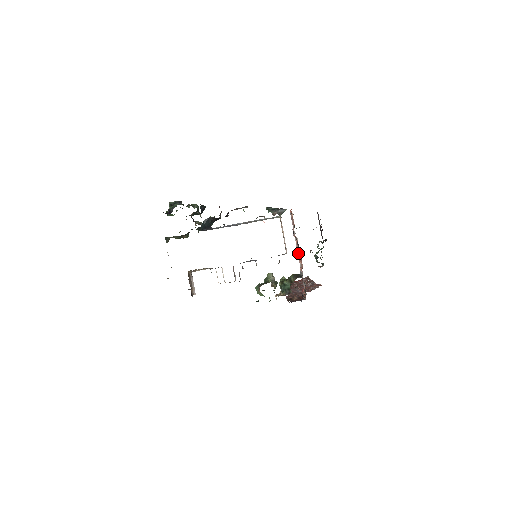
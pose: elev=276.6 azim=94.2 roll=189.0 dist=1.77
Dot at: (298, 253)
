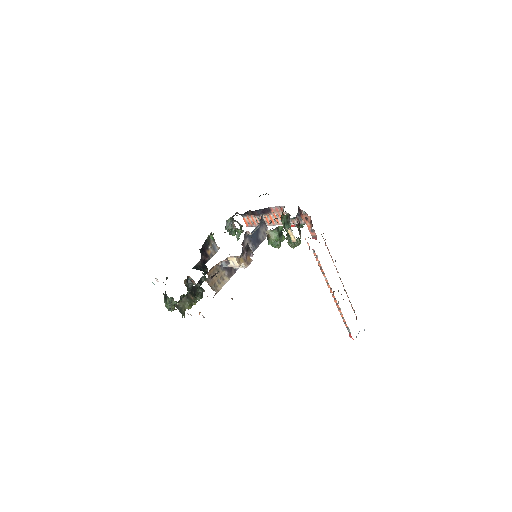
Dot at: (277, 224)
